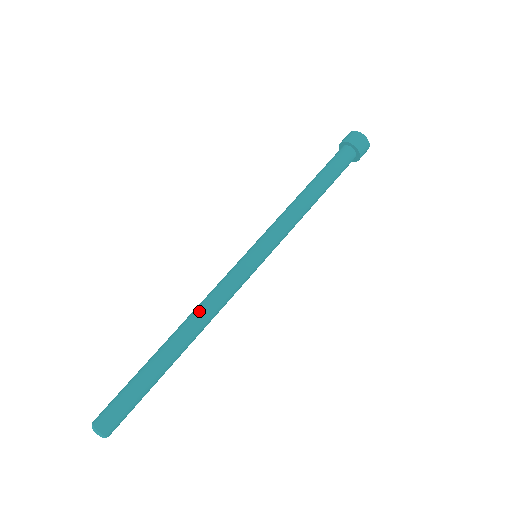
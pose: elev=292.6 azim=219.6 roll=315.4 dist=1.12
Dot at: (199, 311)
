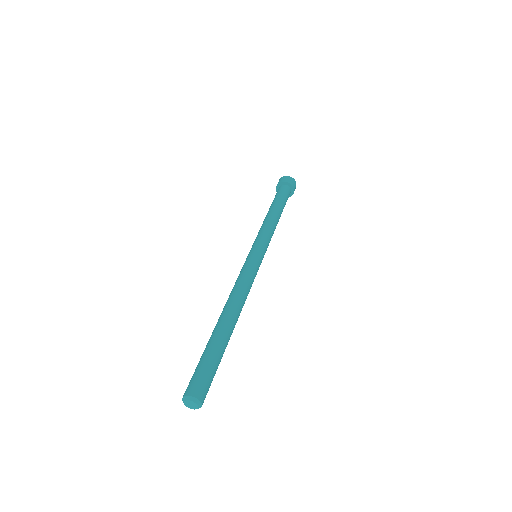
Dot at: (234, 294)
